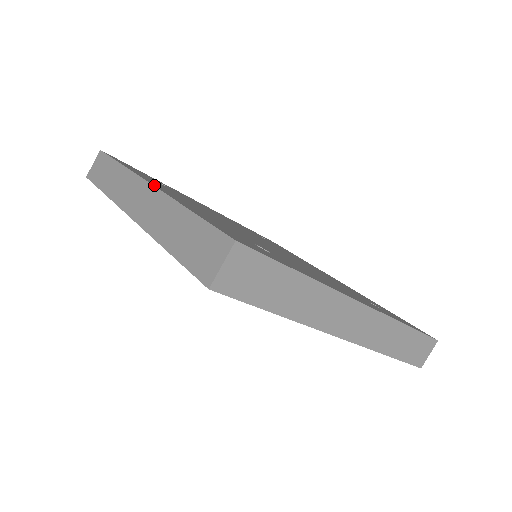
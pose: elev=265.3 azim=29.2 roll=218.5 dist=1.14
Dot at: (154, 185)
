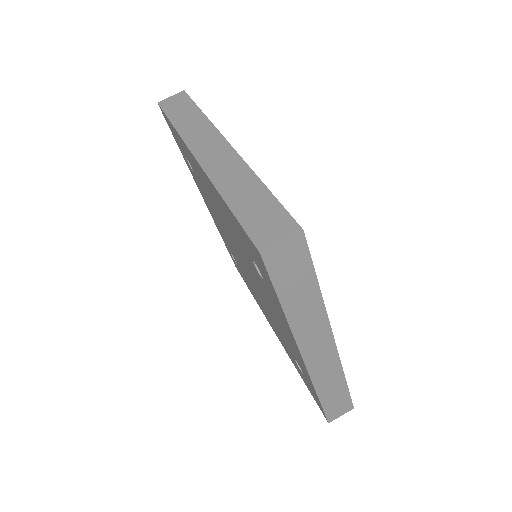
Dot at: occluded
